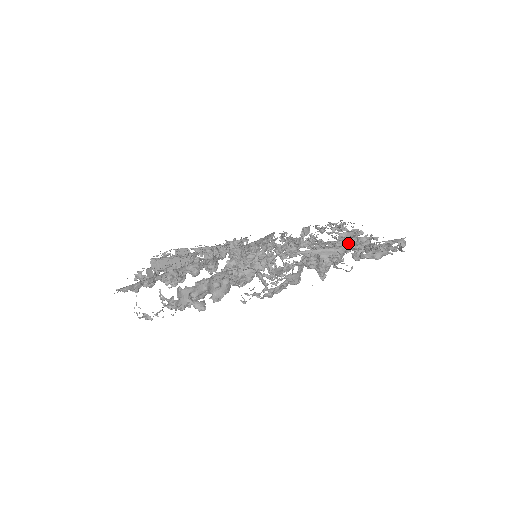
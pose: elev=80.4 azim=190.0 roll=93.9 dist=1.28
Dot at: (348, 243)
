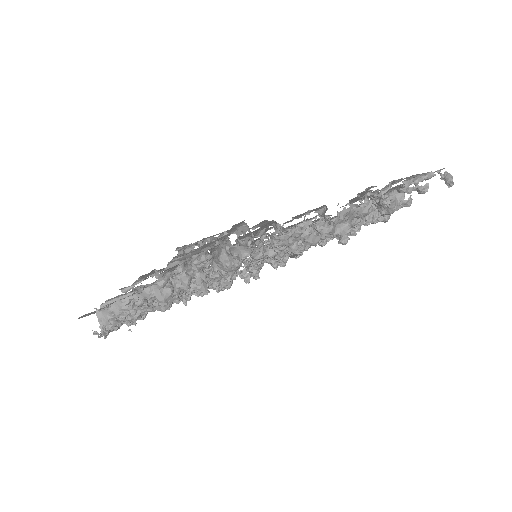
Dot at: occluded
